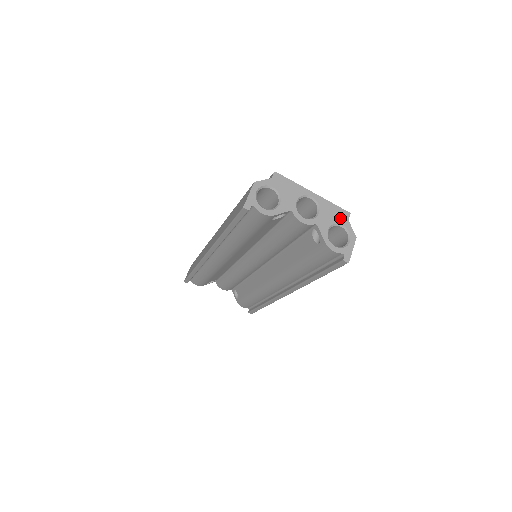
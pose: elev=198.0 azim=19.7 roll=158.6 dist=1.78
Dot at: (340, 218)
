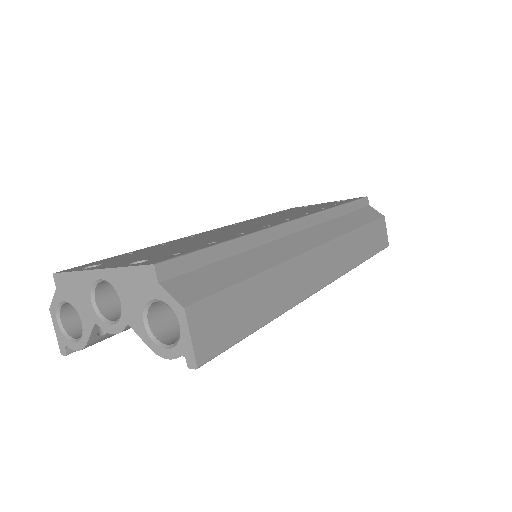
Dot at: (146, 288)
